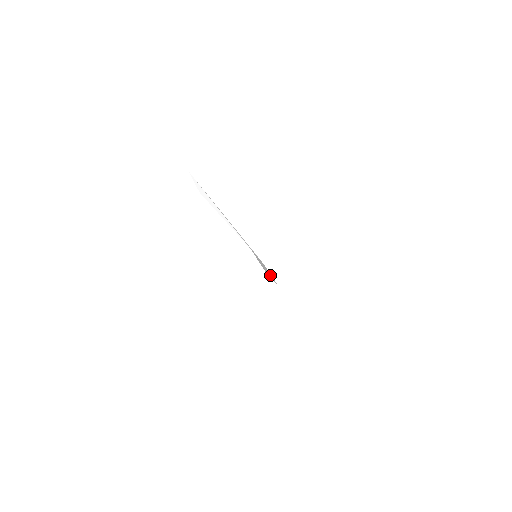
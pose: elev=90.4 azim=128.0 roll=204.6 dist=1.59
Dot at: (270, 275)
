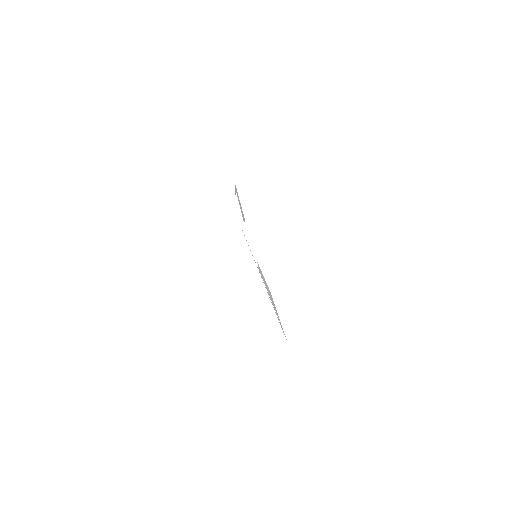
Dot at: occluded
